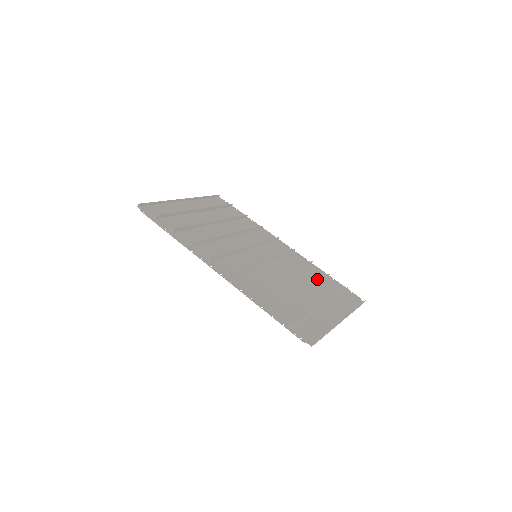
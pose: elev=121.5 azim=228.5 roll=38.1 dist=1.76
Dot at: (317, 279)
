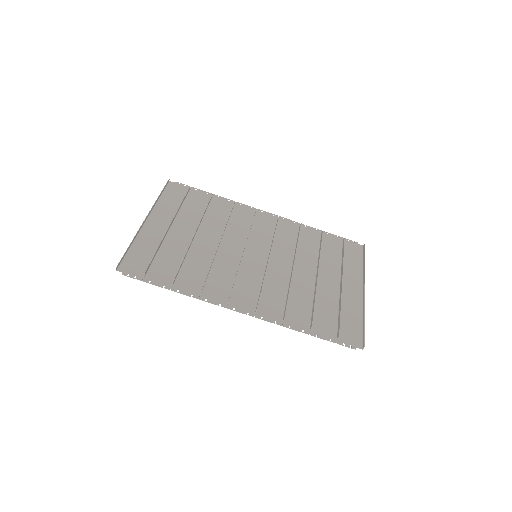
Dot at: (316, 245)
